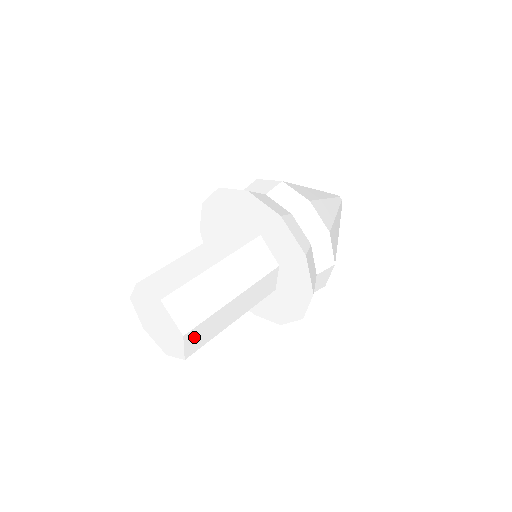
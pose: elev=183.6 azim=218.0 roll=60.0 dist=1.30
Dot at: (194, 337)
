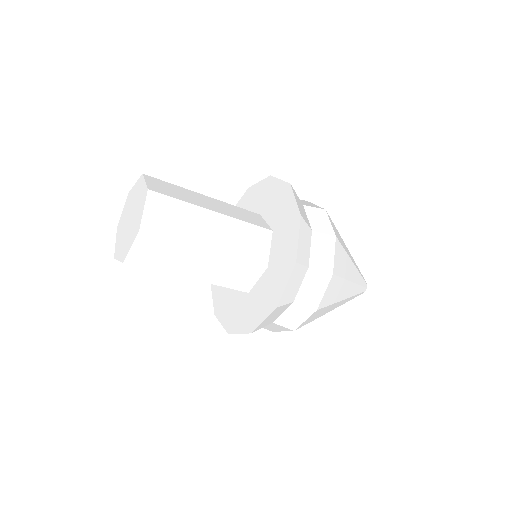
Dot at: (147, 247)
